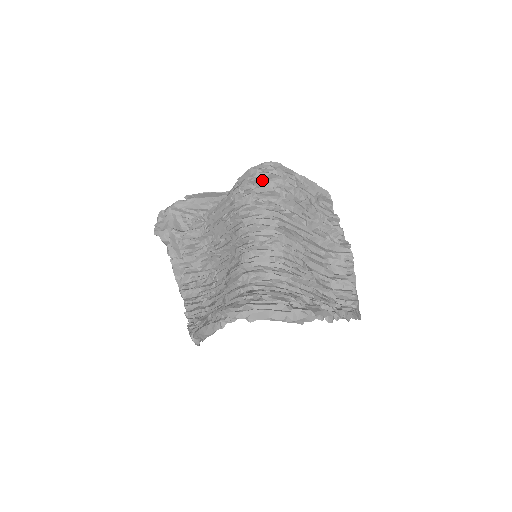
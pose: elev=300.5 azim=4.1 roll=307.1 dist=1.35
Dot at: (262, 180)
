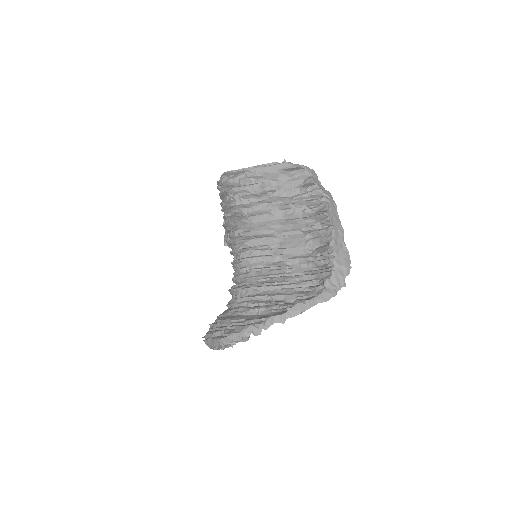
Dot at: (224, 195)
